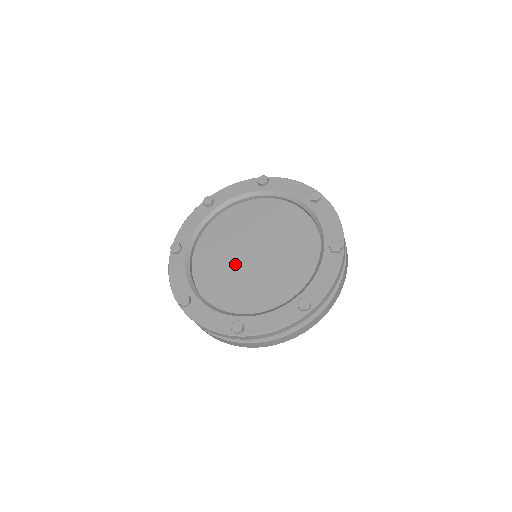
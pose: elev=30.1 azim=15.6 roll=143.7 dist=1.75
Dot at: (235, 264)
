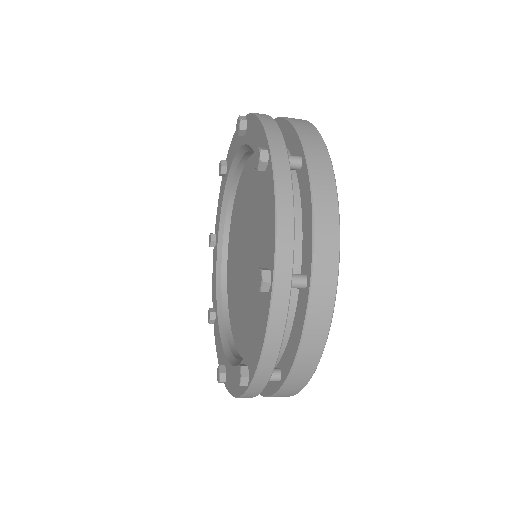
Dot at: (239, 269)
